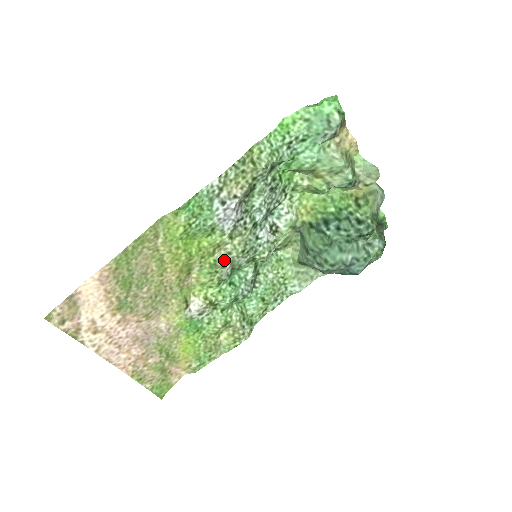
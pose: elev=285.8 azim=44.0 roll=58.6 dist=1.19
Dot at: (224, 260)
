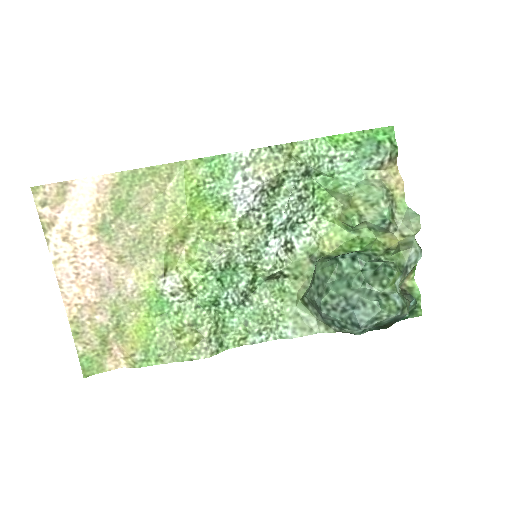
Dot at: (223, 245)
